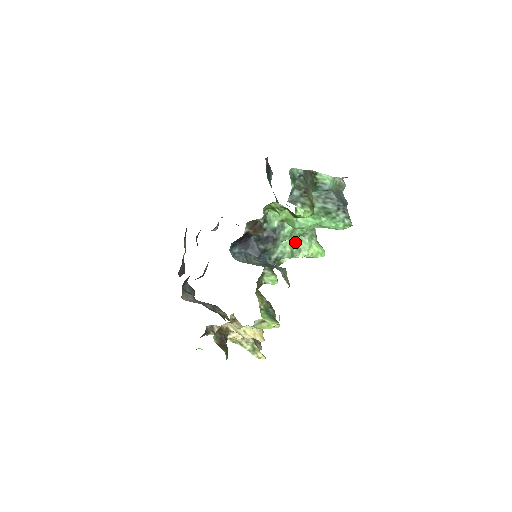
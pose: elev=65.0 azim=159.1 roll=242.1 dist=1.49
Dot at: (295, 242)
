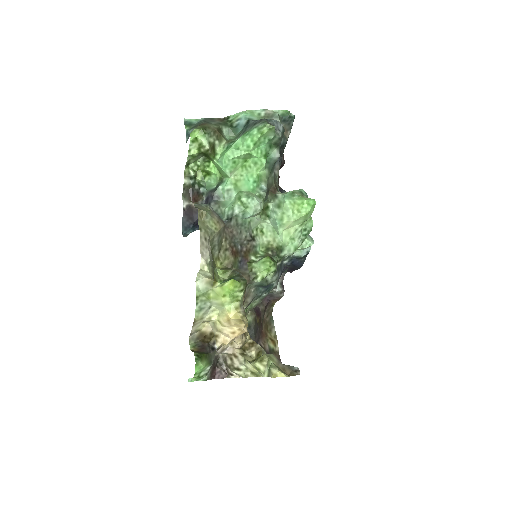
Dot at: (246, 194)
